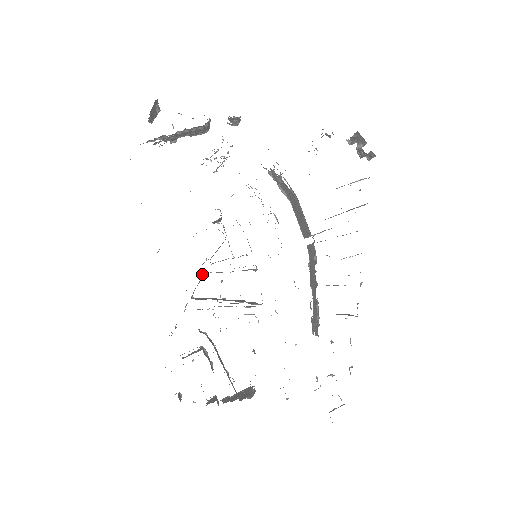
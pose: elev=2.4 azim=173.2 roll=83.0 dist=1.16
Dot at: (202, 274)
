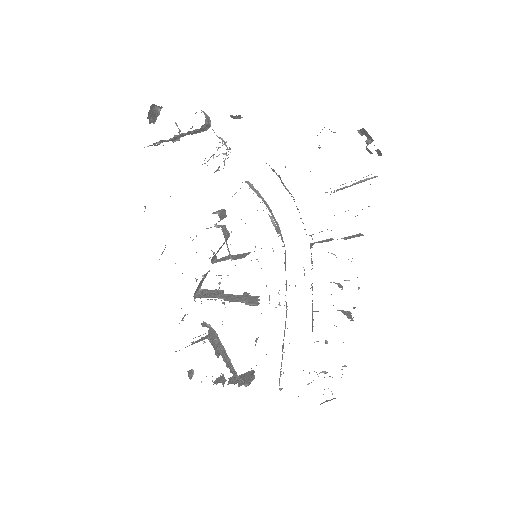
Dot at: (203, 275)
